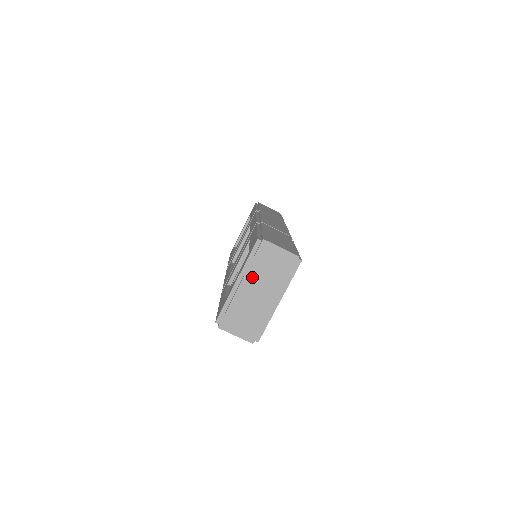
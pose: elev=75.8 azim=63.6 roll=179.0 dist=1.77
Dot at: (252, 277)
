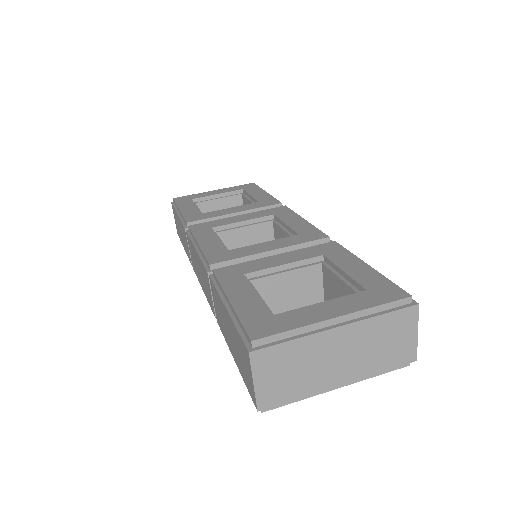
Dot at: (358, 332)
